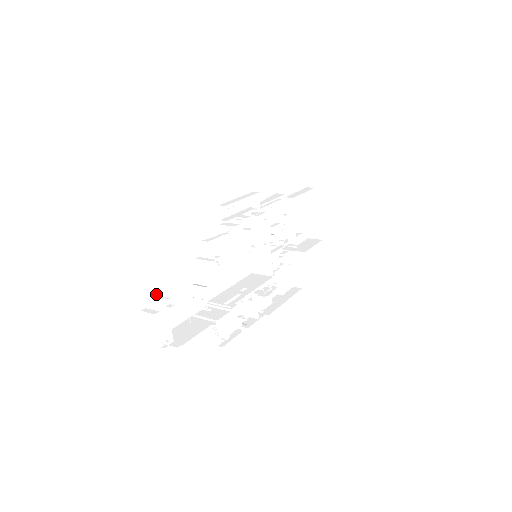
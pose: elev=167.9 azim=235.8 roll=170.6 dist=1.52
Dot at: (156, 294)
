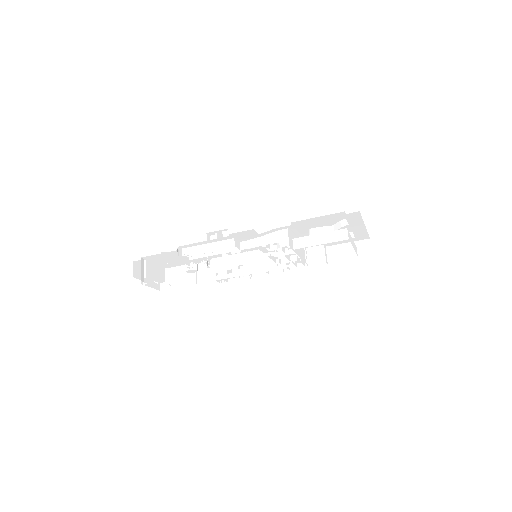
Dot at: (151, 259)
